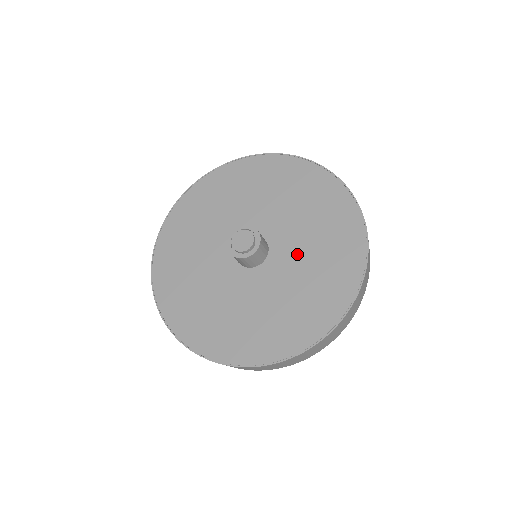
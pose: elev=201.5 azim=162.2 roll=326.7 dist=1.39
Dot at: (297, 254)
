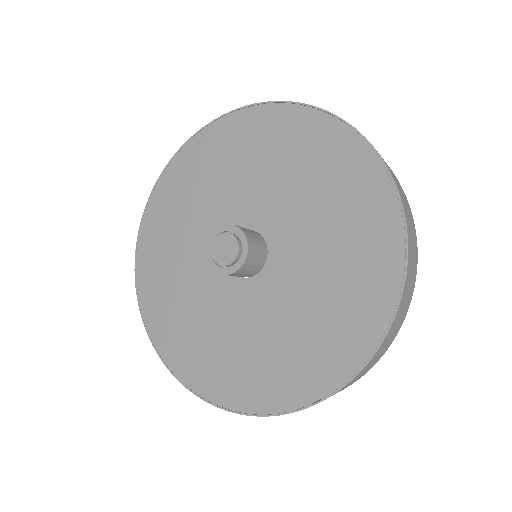
Dot at: (283, 304)
